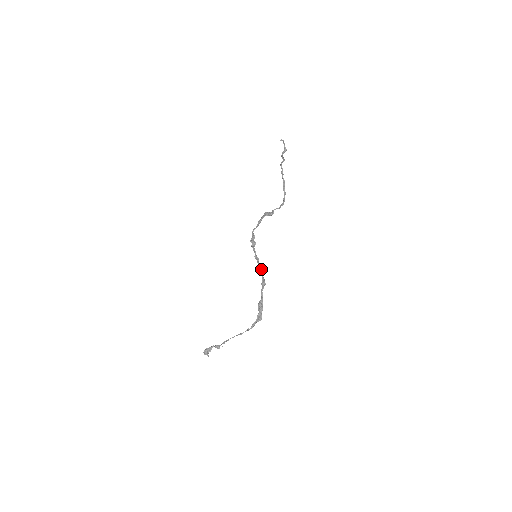
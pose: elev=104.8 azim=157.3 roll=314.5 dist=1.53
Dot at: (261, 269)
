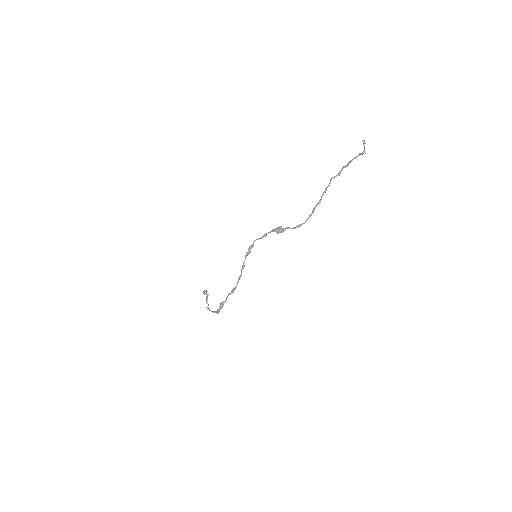
Dot at: (240, 277)
